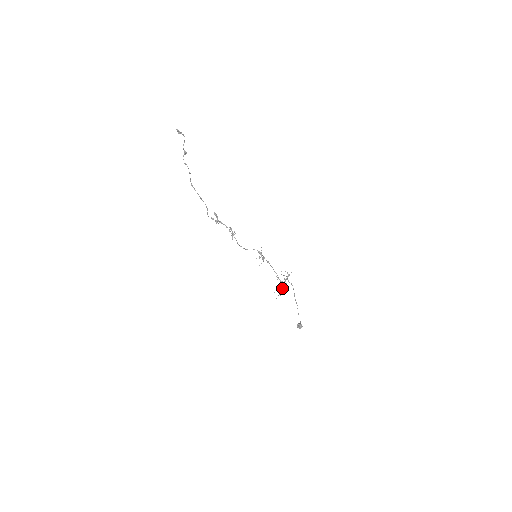
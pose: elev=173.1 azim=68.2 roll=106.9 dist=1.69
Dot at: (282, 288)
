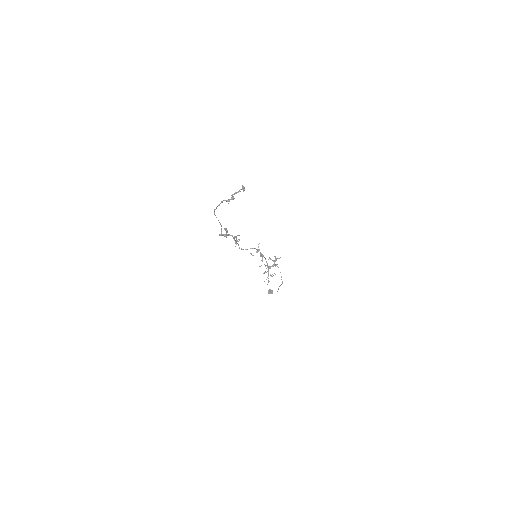
Dot at: occluded
